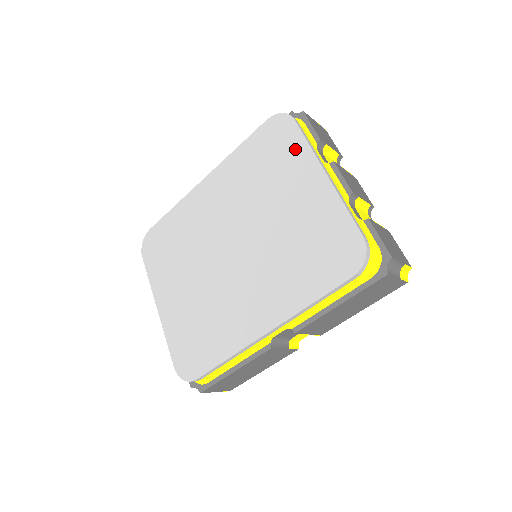
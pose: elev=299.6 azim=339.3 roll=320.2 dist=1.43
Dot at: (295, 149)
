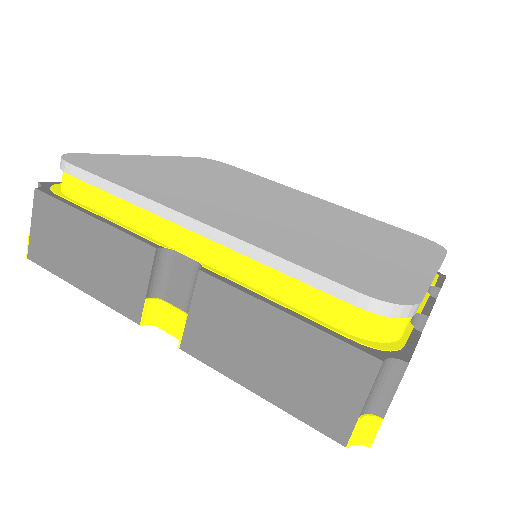
Dot at: (425, 251)
